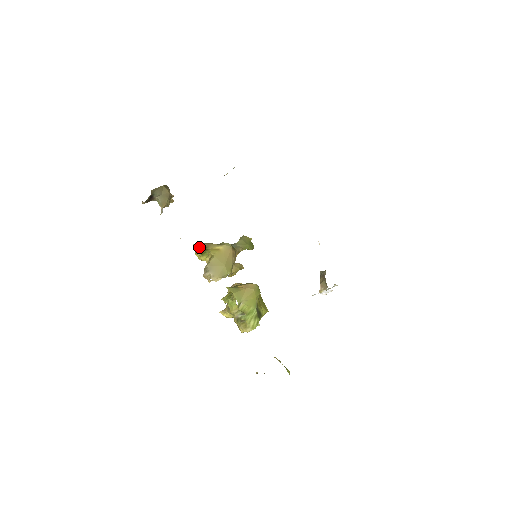
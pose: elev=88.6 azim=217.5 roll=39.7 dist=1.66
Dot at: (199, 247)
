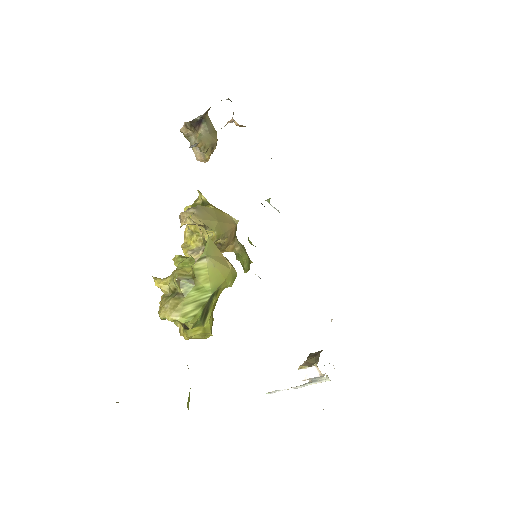
Dot at: (199, 201)
